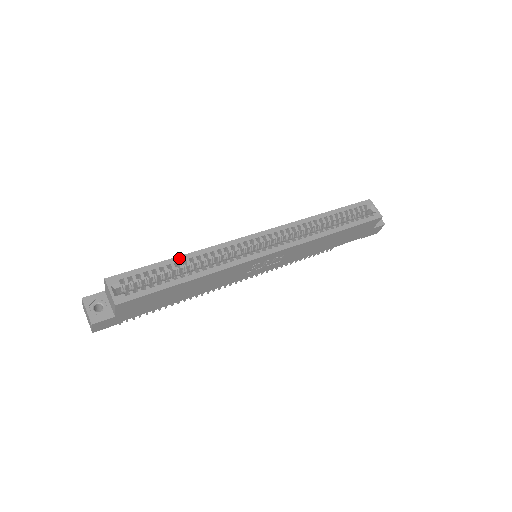
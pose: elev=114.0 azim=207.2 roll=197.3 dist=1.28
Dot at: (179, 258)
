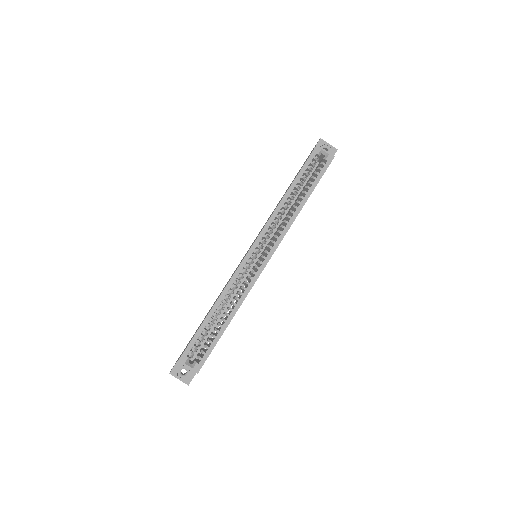
Dot at: (212, 311)
